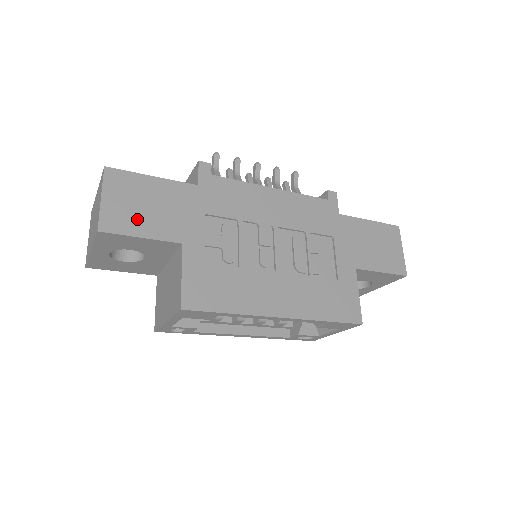
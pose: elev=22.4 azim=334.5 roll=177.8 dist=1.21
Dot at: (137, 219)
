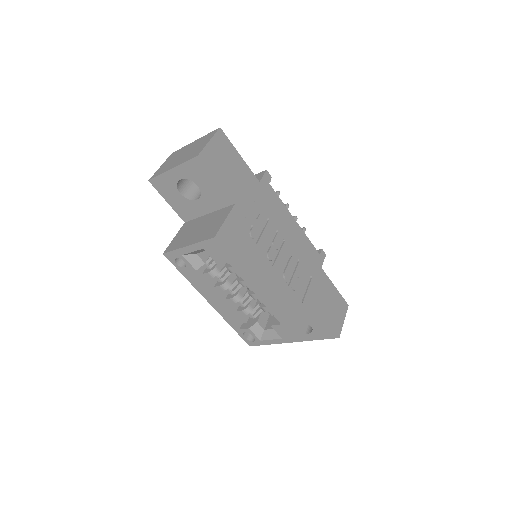
Dot at: (220, 169)
